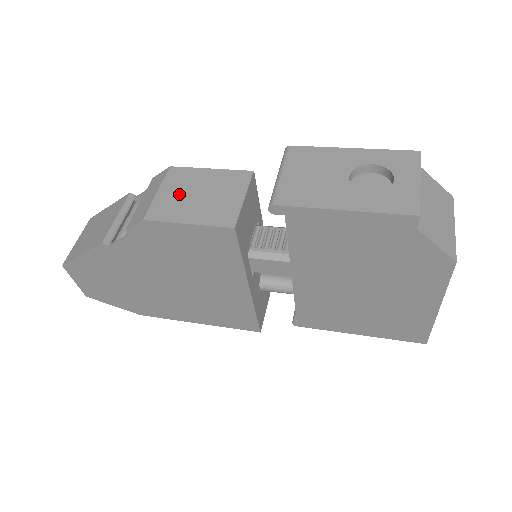
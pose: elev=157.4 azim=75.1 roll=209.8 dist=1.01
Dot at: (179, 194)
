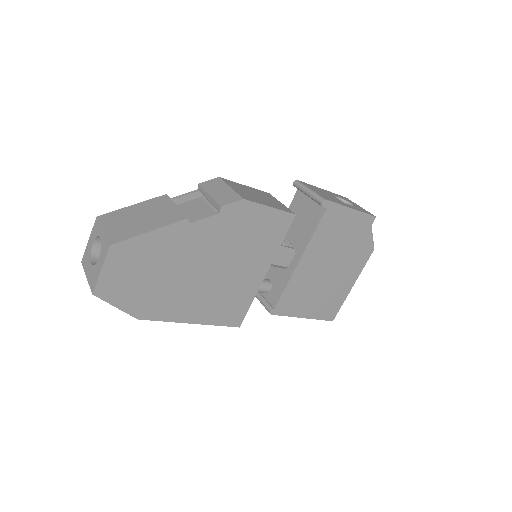
Dot at: (246, 192)
